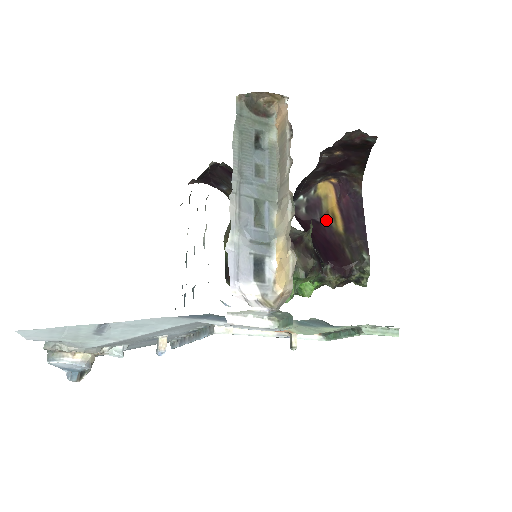
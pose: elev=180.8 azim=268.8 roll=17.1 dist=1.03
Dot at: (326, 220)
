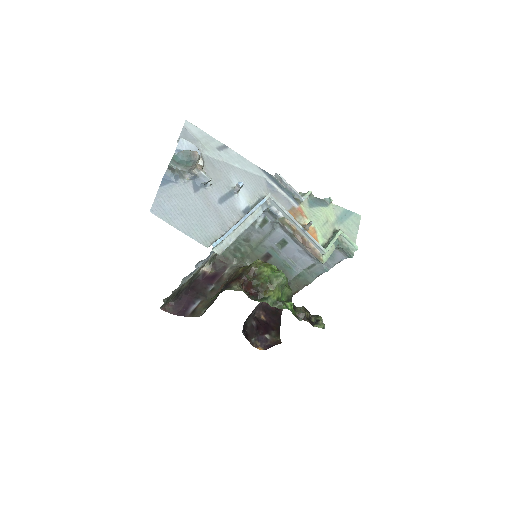
Dot at: occluded
